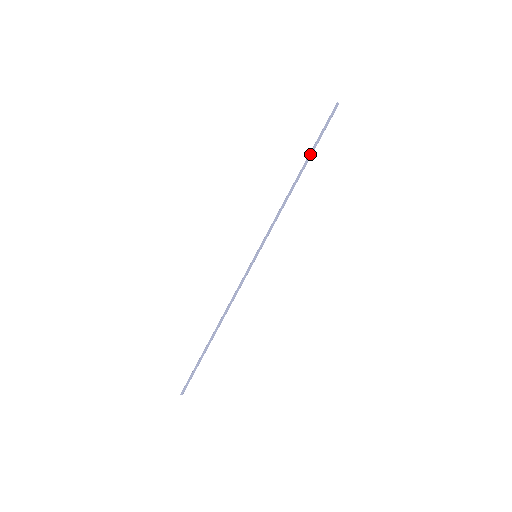
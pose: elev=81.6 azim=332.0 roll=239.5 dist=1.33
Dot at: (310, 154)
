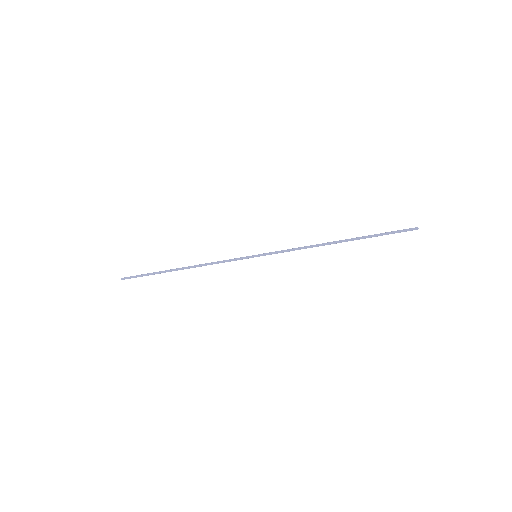
Dot at: (362, 238)
